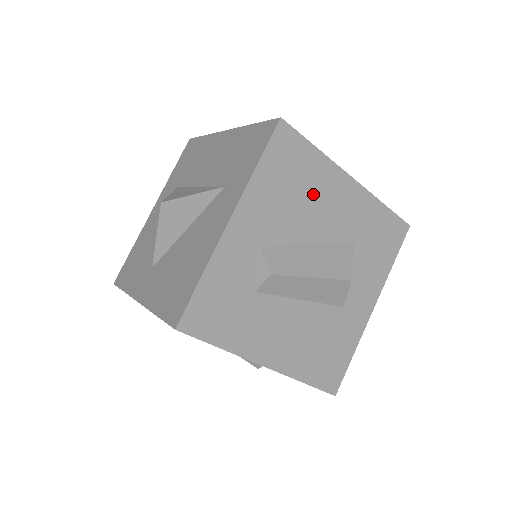
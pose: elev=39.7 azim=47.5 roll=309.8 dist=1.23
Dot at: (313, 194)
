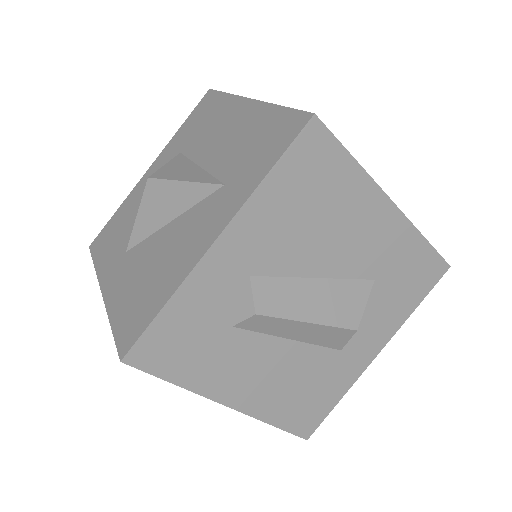
Dot at: (335, 218)
